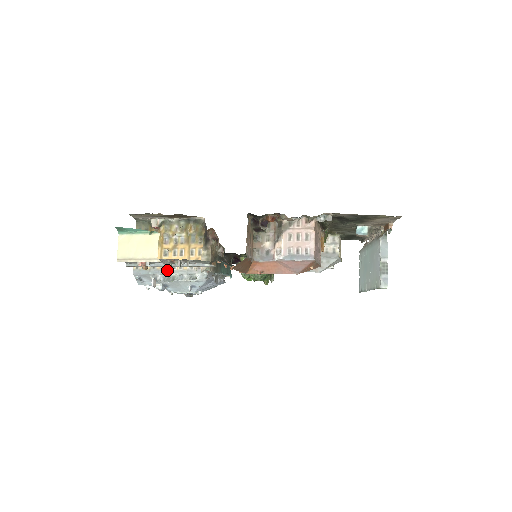
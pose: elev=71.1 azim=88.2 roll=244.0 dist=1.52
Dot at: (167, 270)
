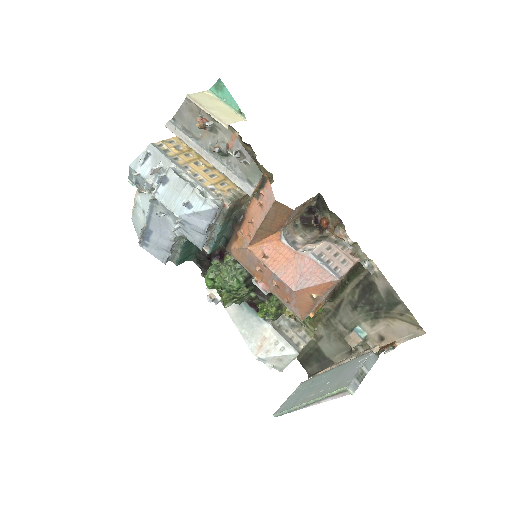
Dot at: (186, 170)
